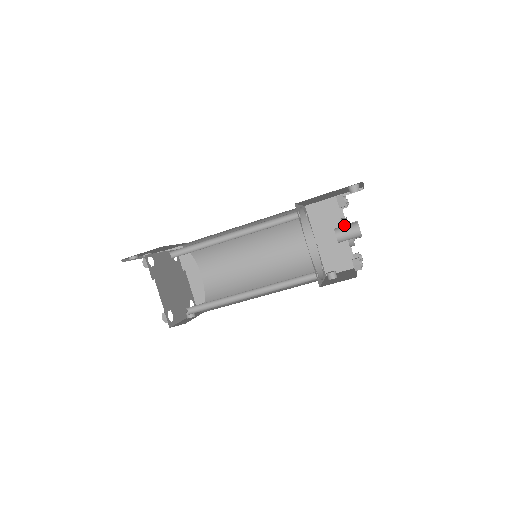
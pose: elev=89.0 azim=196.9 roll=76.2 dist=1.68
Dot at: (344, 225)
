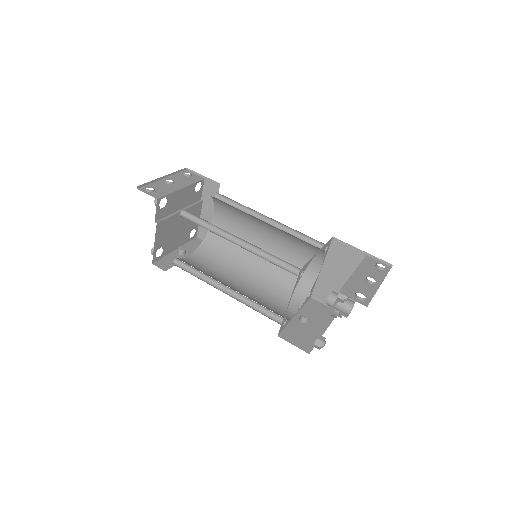
Dot at: occluded
